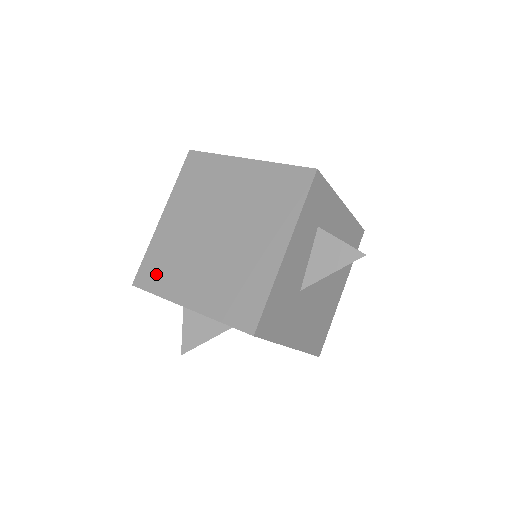
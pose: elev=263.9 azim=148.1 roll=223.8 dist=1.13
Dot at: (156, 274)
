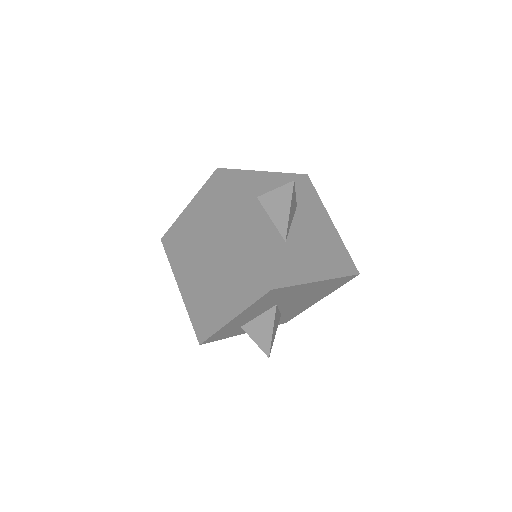
Dot at: (204, 323)
